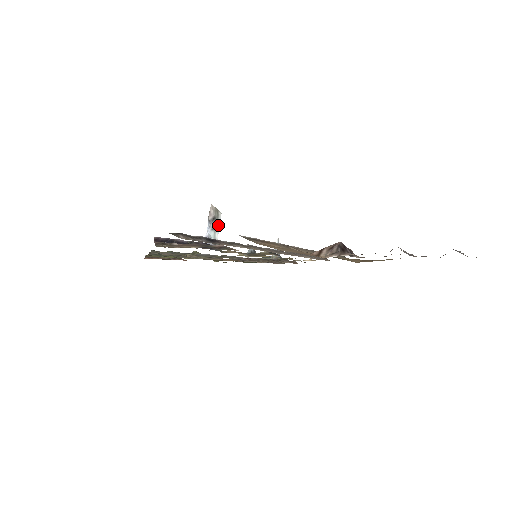
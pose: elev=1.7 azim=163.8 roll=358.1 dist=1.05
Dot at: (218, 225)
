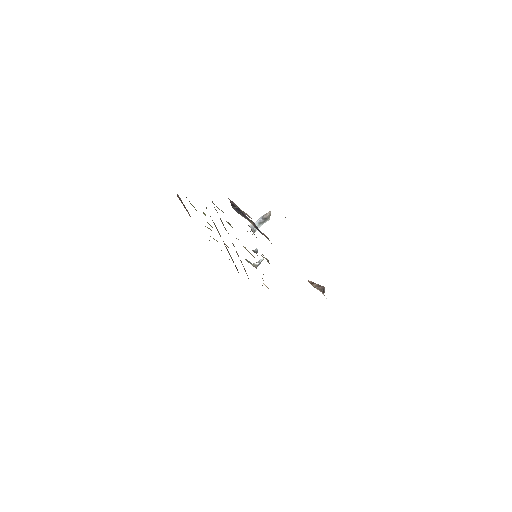
Dot at: (263, 223)
